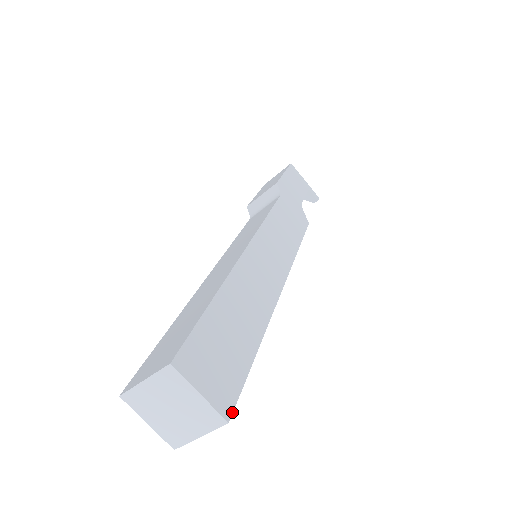
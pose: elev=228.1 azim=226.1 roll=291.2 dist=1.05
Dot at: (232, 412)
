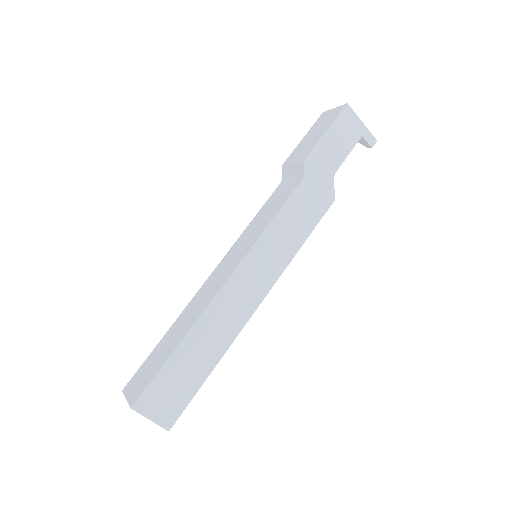
Dot at: (173, 424)
